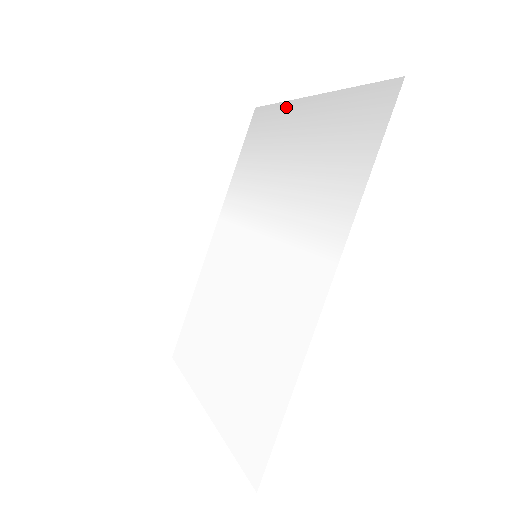
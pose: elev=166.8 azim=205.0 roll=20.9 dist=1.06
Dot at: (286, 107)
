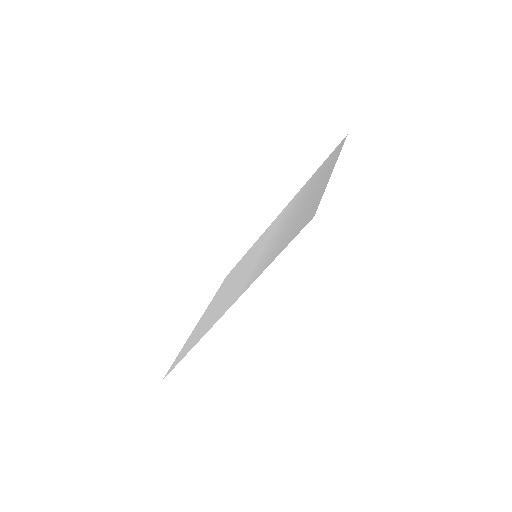
Dot at: (336, 158)
